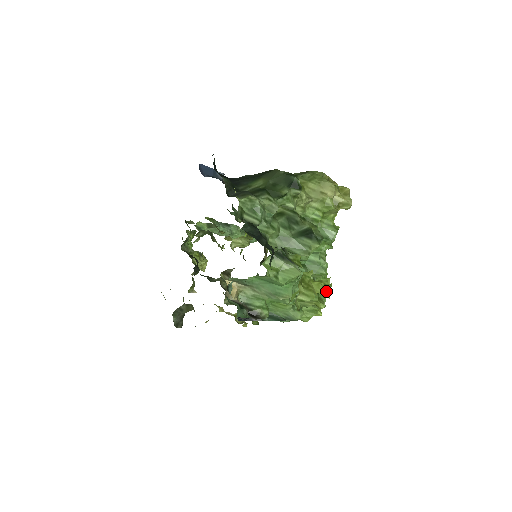
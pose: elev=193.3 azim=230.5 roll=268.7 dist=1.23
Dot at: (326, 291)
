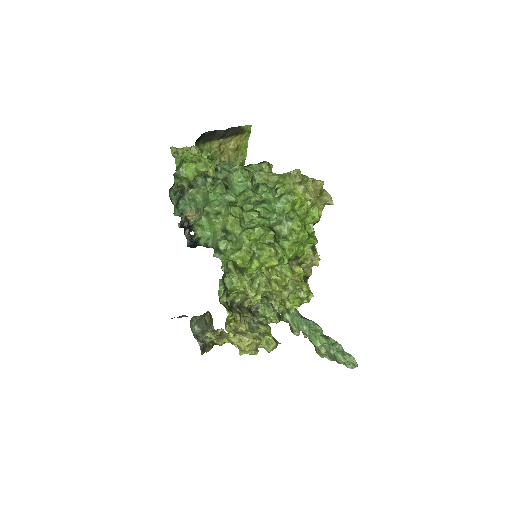
Dot at: (210, 167)
